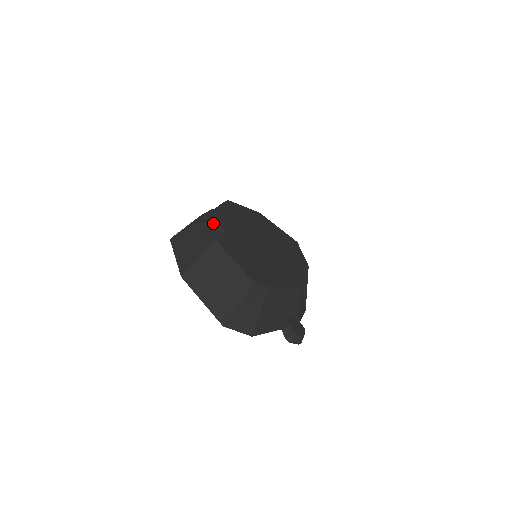
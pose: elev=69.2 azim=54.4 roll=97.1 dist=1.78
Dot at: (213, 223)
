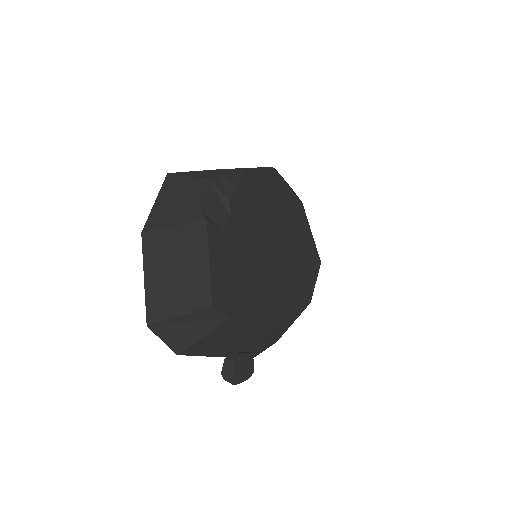
Dot at: (225, 190)
